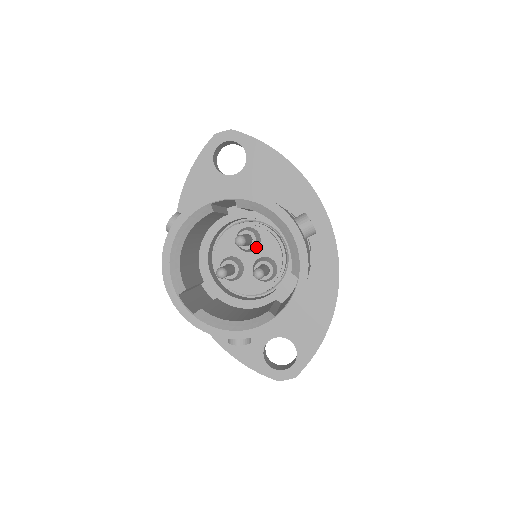
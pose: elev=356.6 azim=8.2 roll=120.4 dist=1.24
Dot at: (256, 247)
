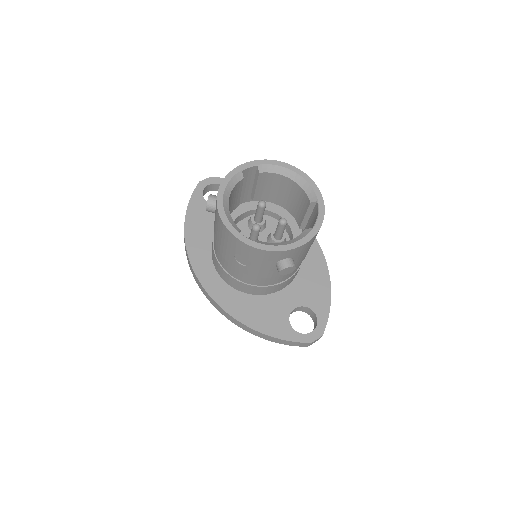
Dot at: (265, 226)
